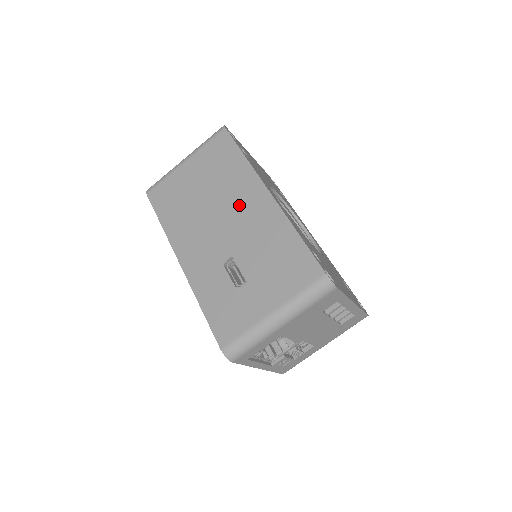
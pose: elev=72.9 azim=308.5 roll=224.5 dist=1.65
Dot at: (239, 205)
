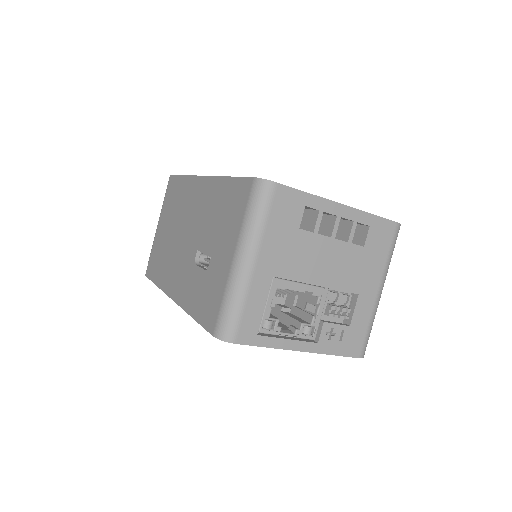
Dot at: (190, 210)
